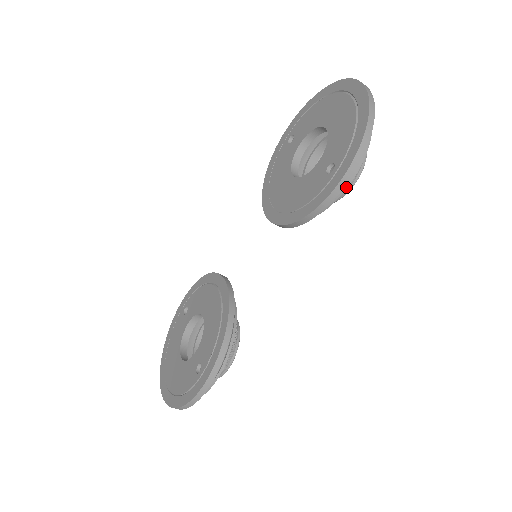
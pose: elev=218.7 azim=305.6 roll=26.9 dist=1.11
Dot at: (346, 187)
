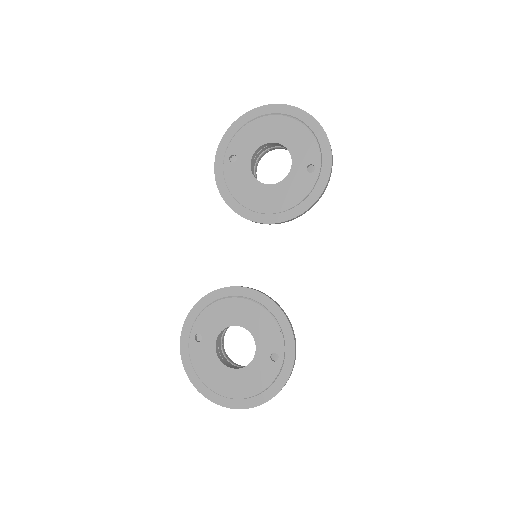
Dot at: occluded
